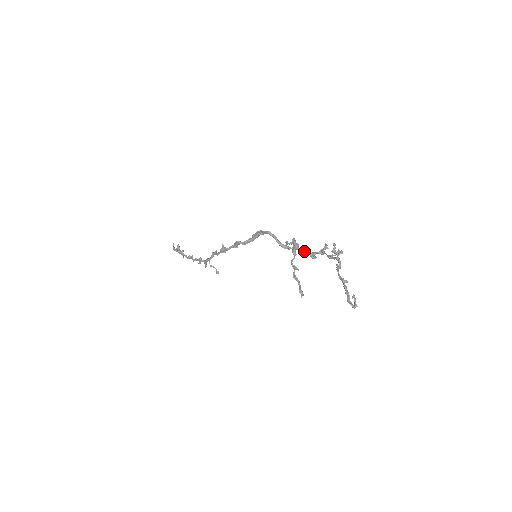
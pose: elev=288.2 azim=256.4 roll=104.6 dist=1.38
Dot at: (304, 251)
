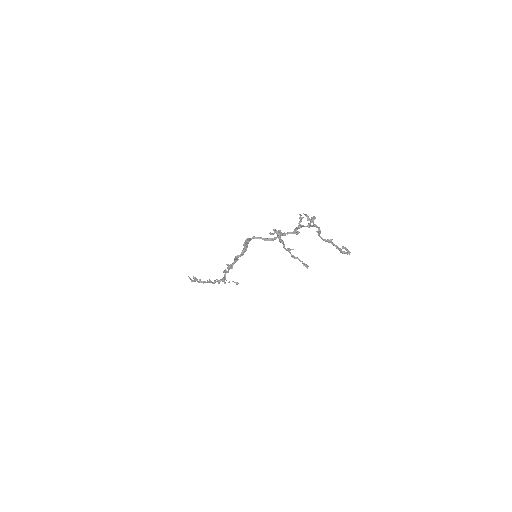
Dot at: (287, 234)
